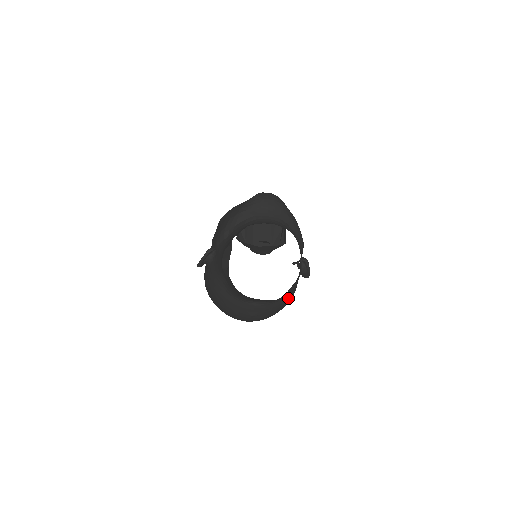
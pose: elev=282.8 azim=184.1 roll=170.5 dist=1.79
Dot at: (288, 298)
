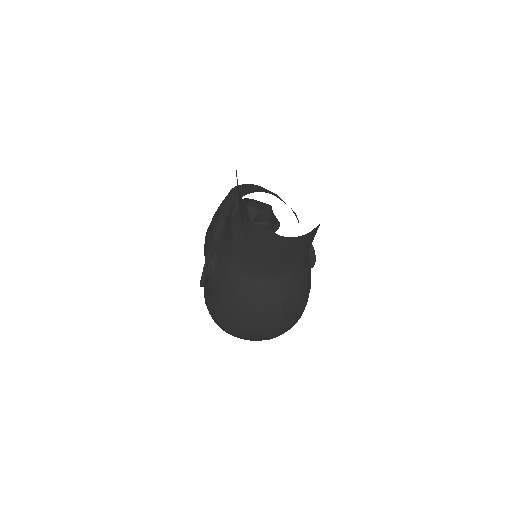
Dot at: (309, 275)
